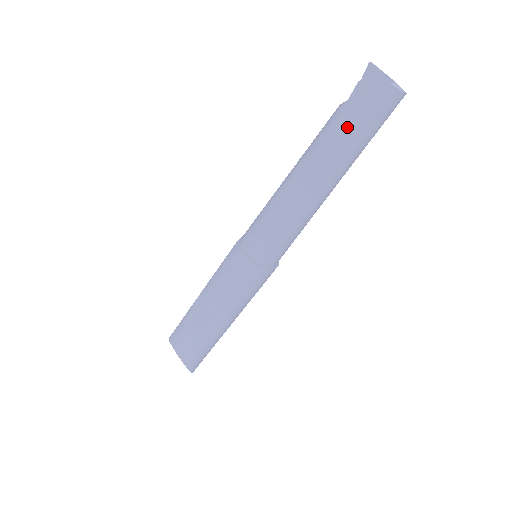
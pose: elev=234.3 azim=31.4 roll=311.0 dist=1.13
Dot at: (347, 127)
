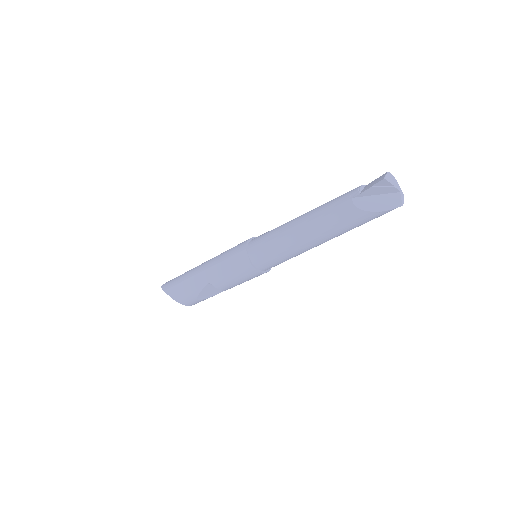
Dot at: (364, 223)
